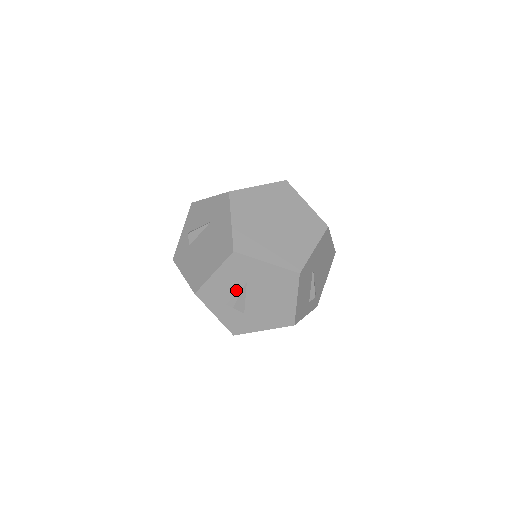
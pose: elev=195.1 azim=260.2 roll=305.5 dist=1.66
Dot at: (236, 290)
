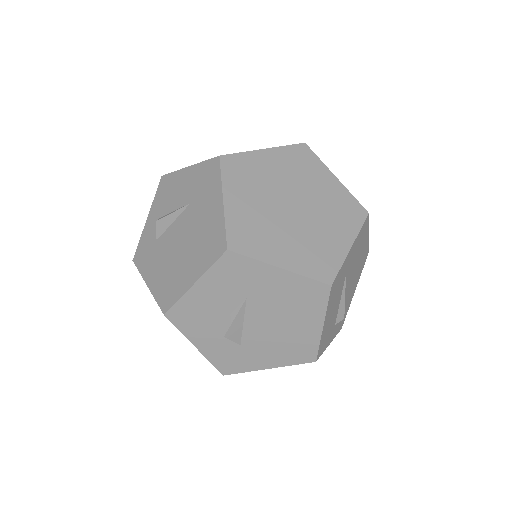
Dot at: (229, 310)
